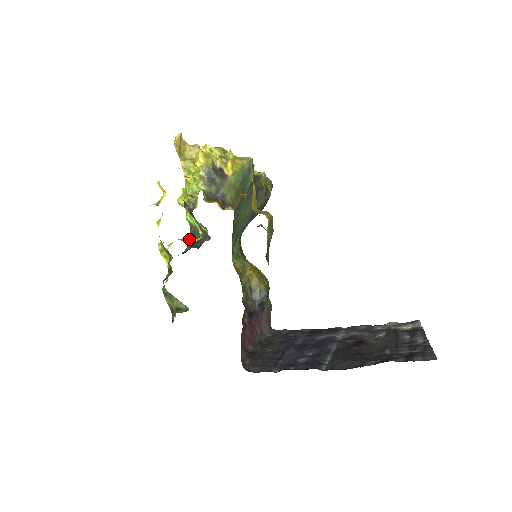
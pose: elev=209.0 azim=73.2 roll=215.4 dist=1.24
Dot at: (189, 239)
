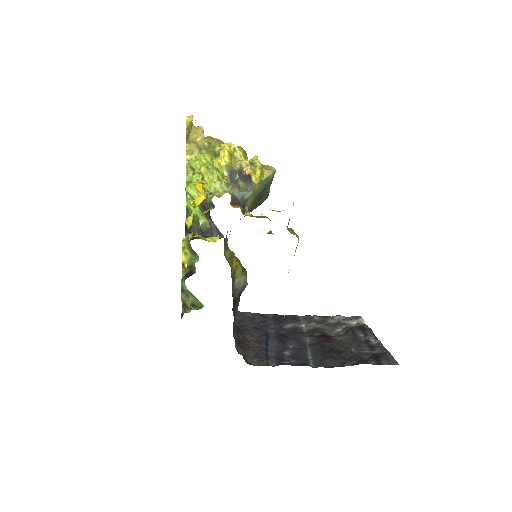
Dot at: (186, 226)
